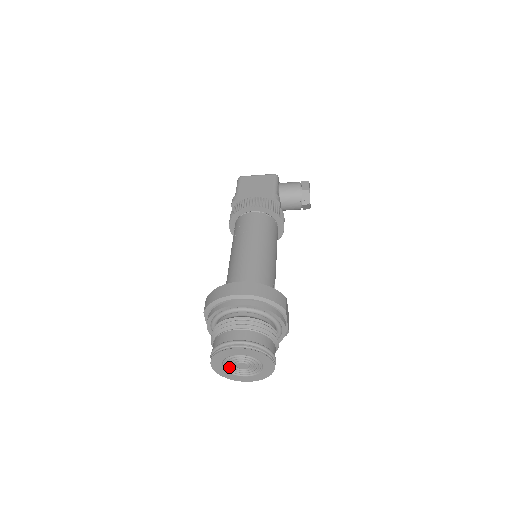
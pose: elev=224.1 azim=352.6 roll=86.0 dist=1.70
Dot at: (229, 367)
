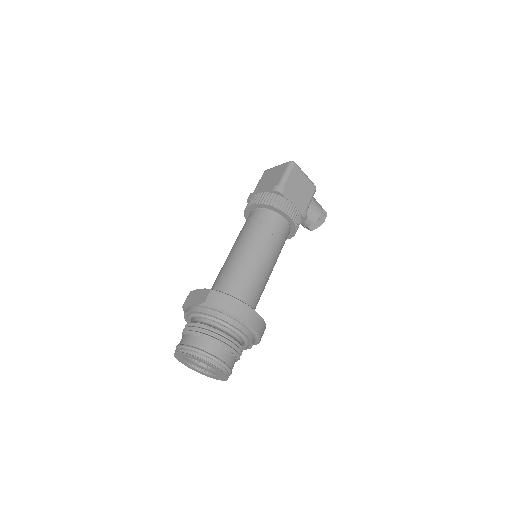
Dot at: (190, 360)
